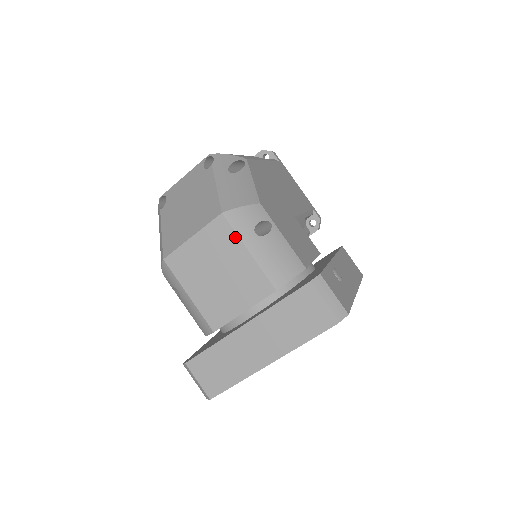
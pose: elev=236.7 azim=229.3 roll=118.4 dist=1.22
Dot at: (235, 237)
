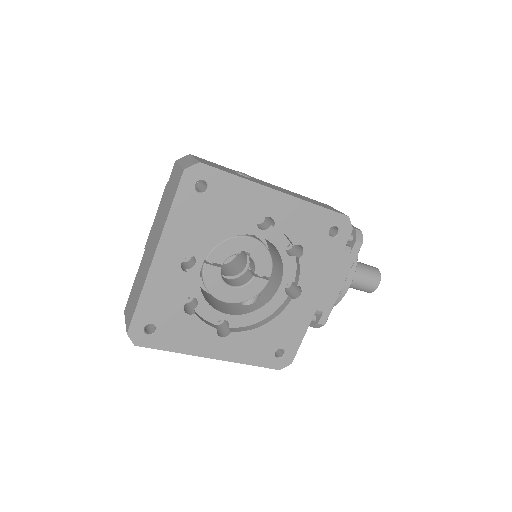
Dot at: occluded
